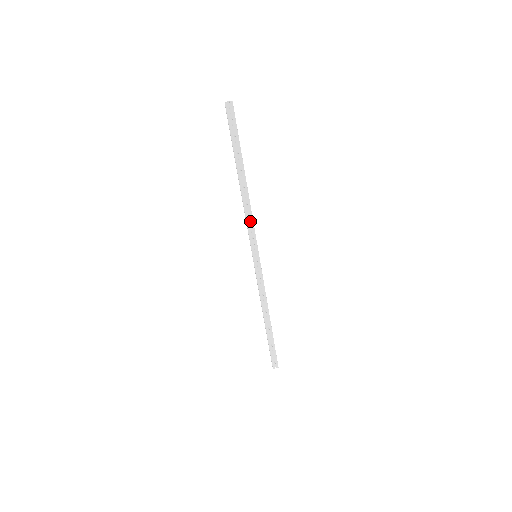
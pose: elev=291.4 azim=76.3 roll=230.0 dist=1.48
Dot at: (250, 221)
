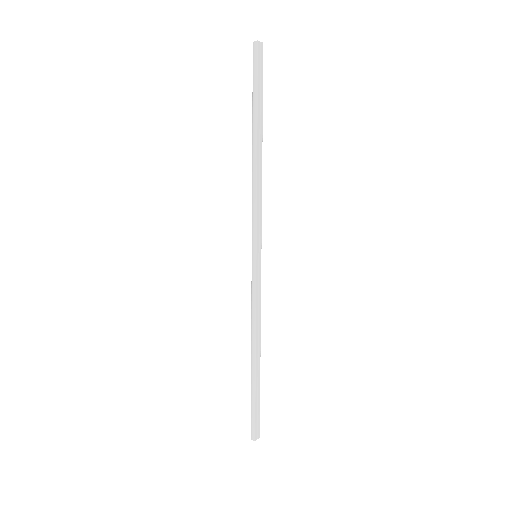
Dot at: (259, 202)
